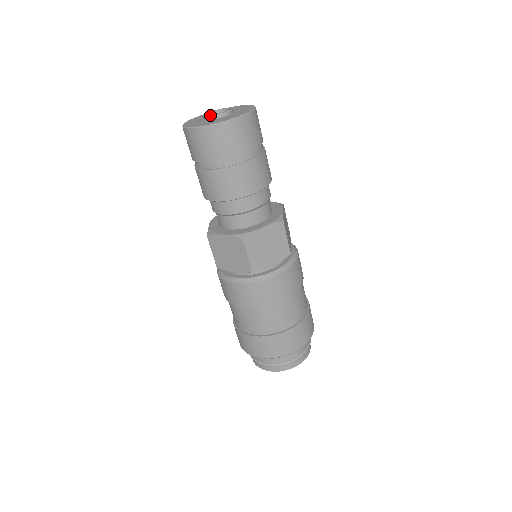
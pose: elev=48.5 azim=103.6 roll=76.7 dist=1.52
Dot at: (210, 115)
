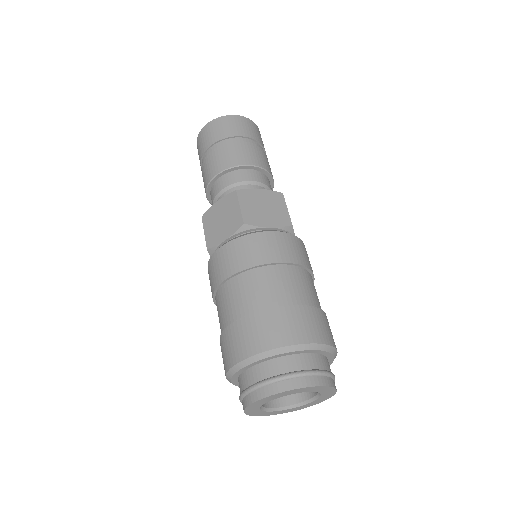
Dot at: occluded
